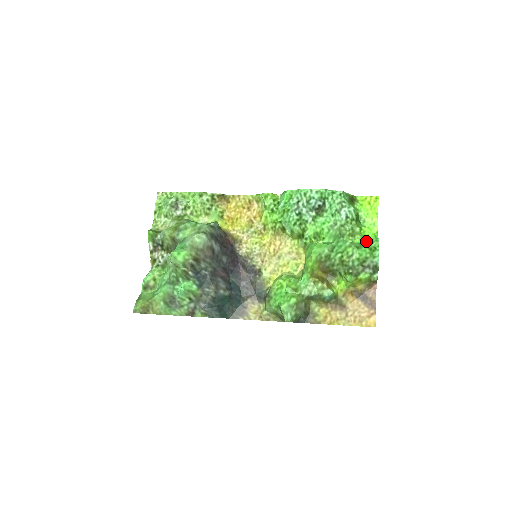
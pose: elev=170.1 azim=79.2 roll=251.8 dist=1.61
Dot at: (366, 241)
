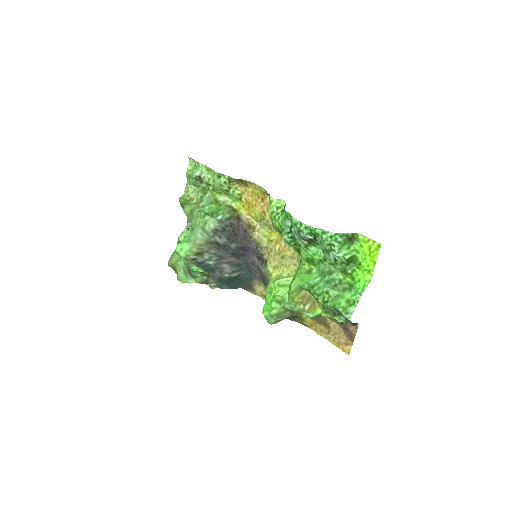
Dot at: (352, 288)
